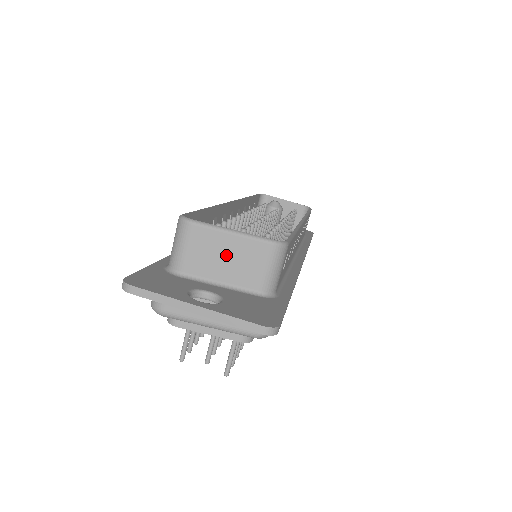
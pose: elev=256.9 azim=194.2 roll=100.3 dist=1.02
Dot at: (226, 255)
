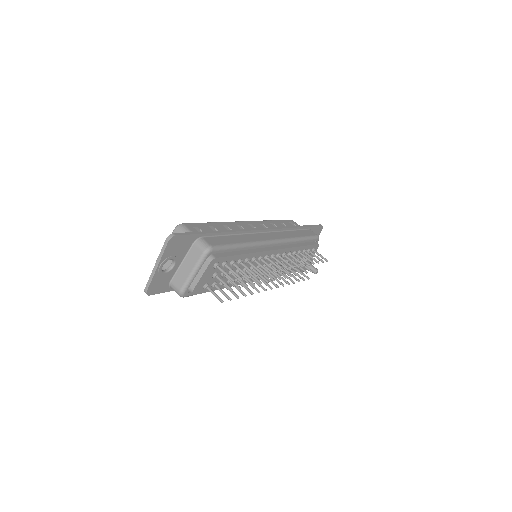
Dot at: occluded
